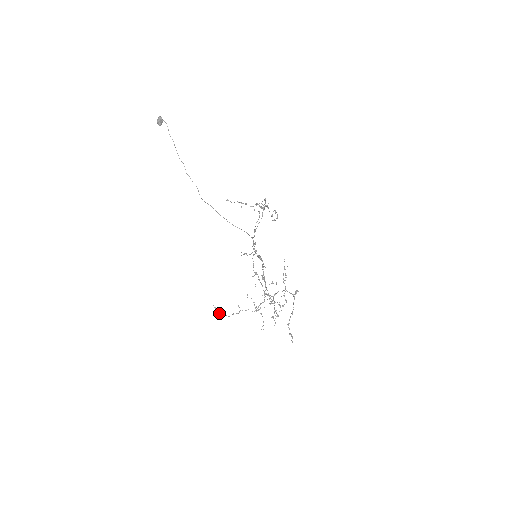
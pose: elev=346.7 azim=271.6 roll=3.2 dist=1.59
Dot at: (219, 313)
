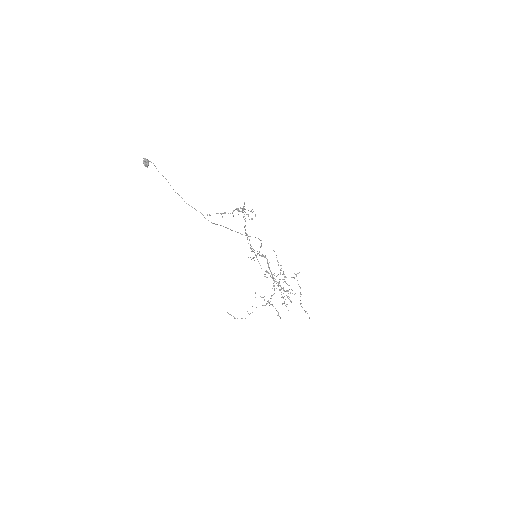
Dot at: occluded
